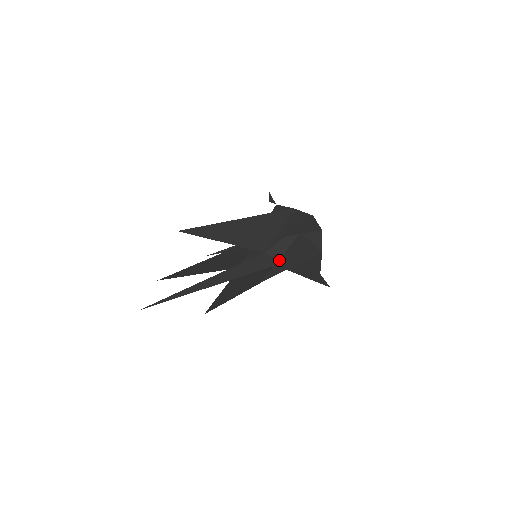
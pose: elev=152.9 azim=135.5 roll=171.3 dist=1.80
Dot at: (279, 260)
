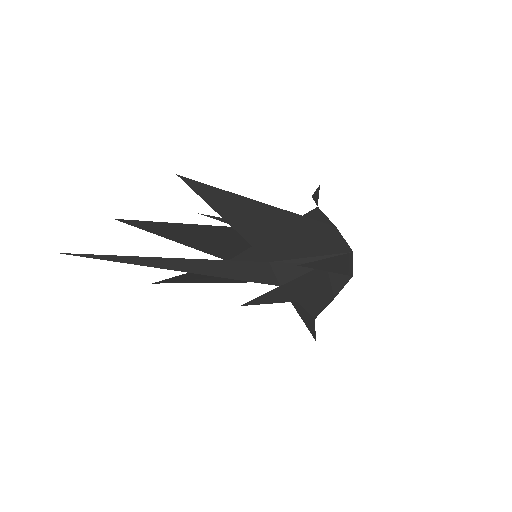
Dot at: (281, 286)
